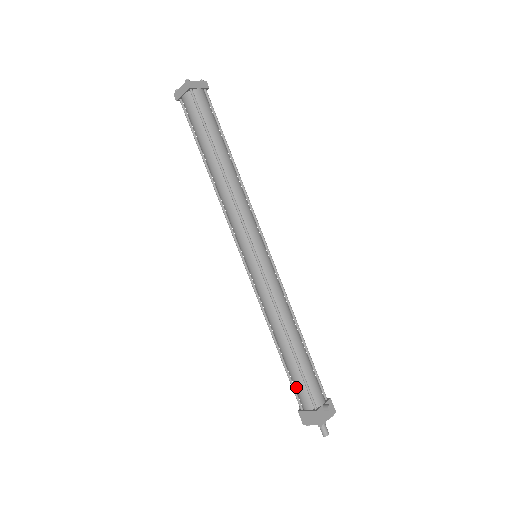
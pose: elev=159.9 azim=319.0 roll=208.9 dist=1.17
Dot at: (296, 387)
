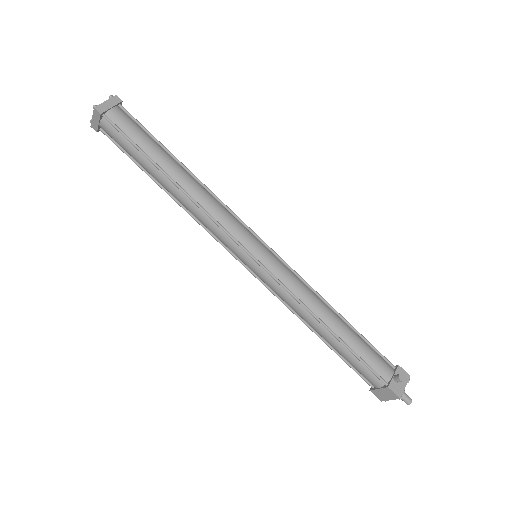
Dot at: (357, 370)
